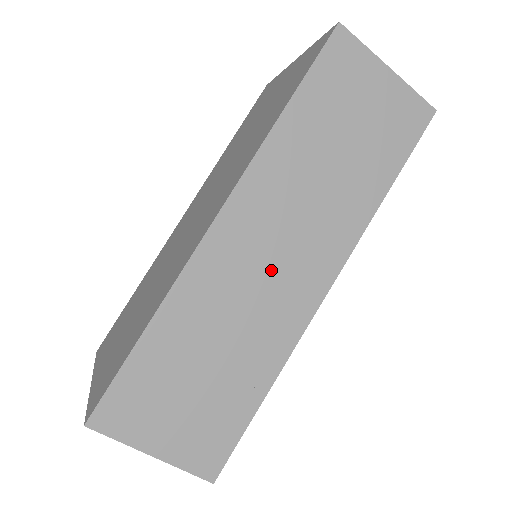
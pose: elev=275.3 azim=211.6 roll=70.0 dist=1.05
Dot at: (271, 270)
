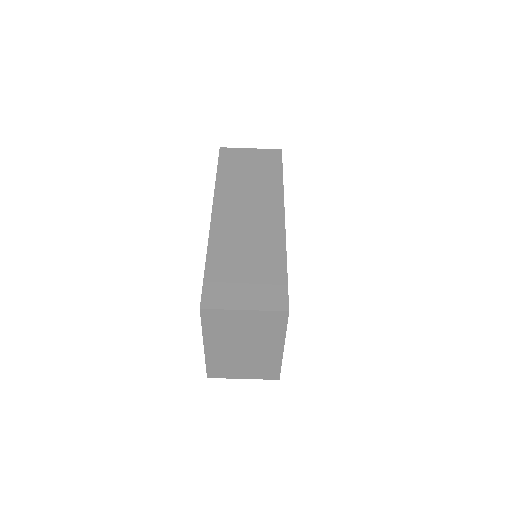
Dot at: (250, 220)
